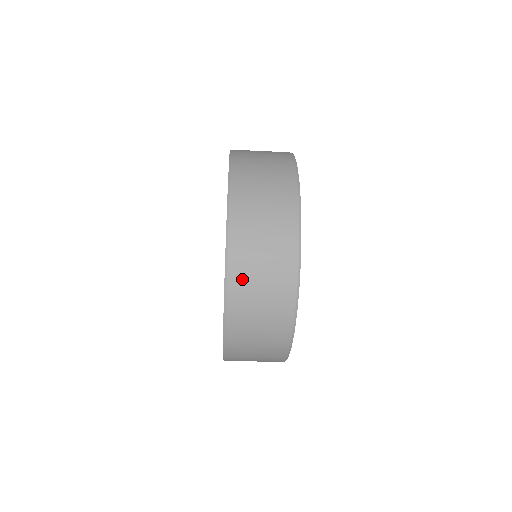
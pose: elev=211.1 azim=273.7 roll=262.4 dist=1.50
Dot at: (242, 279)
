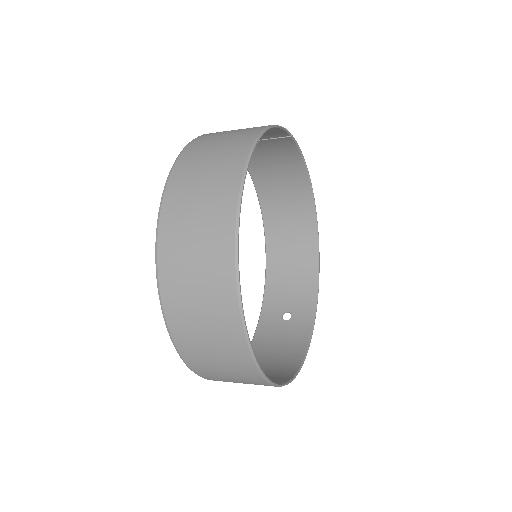
Dot at: (184, 330)
